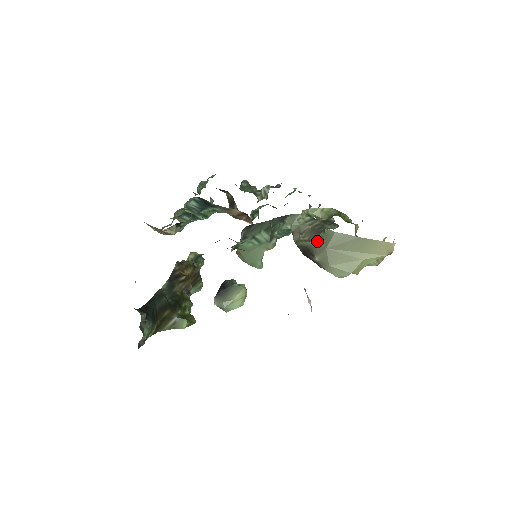
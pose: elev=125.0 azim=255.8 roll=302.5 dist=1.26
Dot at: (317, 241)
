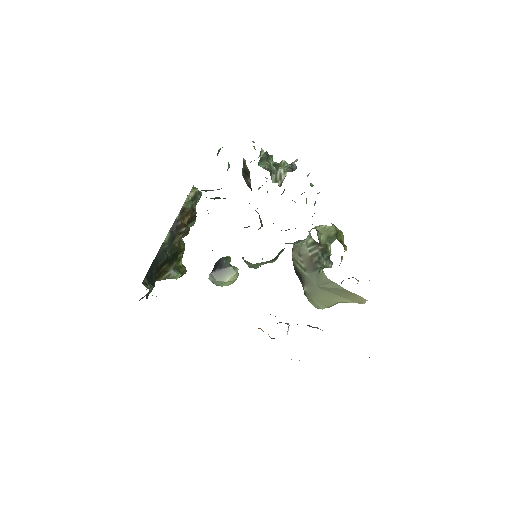
Dot at: (311, 276)
